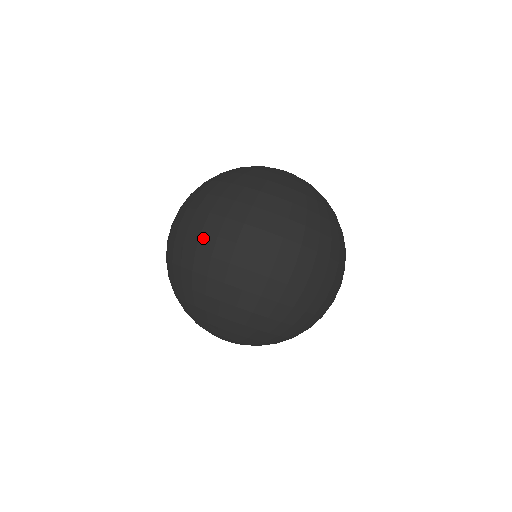
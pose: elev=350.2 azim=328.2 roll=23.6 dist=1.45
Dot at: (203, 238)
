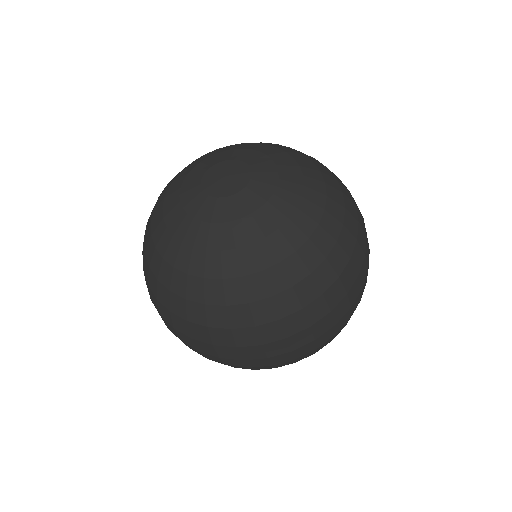
Dot at: (226, 361)
